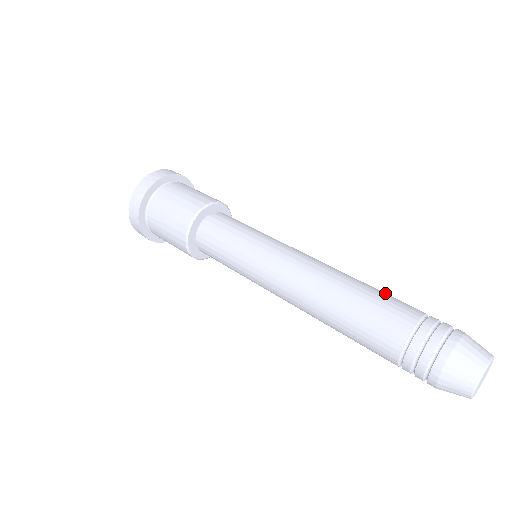
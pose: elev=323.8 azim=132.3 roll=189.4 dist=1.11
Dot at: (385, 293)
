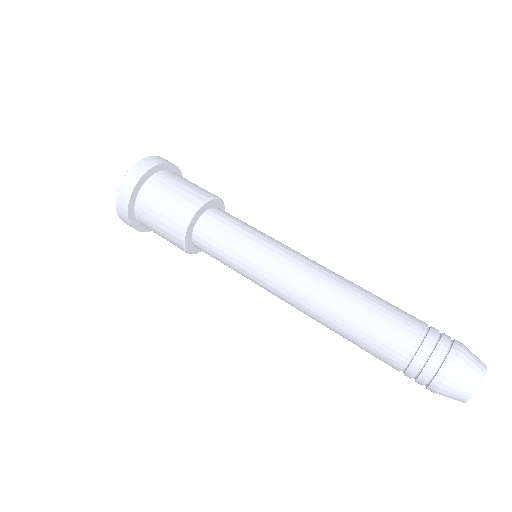
Dot at: occluded
